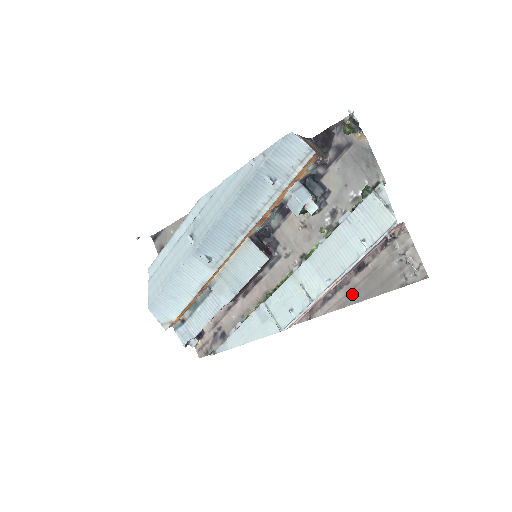
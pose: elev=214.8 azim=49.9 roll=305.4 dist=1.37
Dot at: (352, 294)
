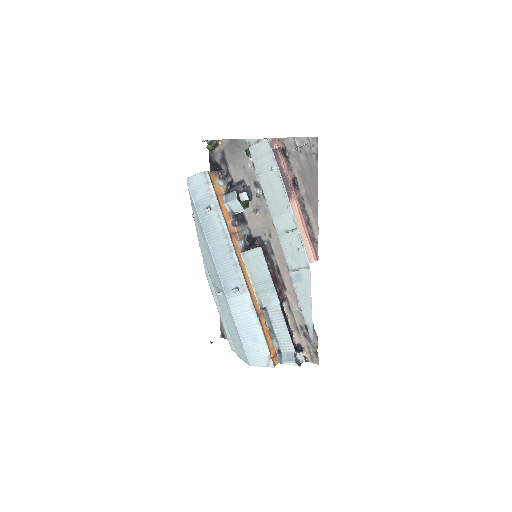
Dot at: (311, 200)
